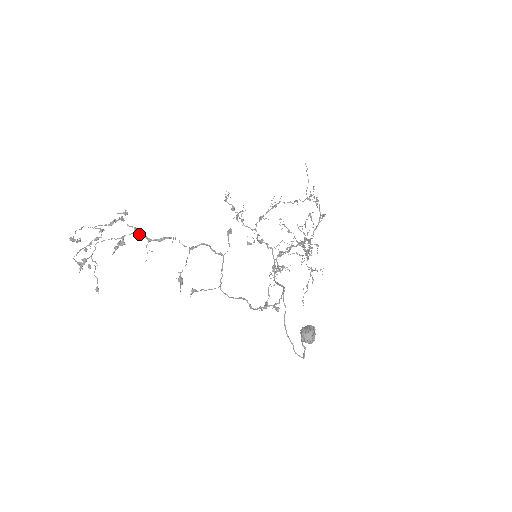
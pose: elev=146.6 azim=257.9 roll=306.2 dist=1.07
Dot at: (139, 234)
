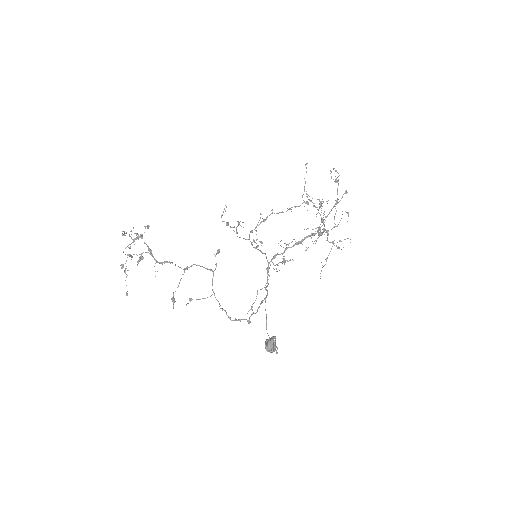
Dot at: (150, 254)
